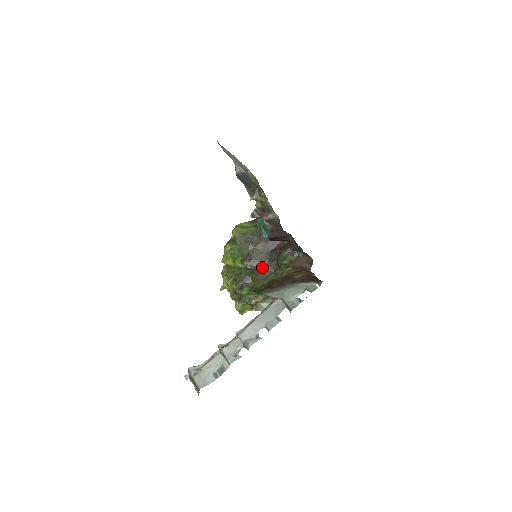
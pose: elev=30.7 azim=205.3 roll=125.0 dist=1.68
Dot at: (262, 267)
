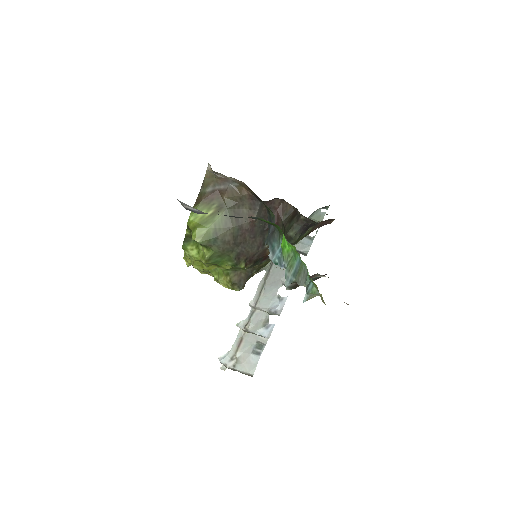
Dot at: (264, 255)
